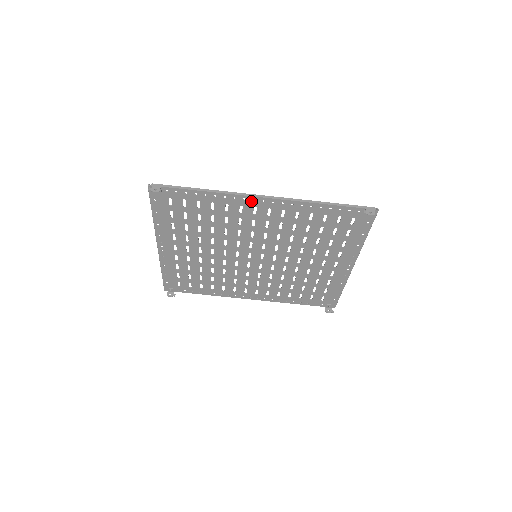
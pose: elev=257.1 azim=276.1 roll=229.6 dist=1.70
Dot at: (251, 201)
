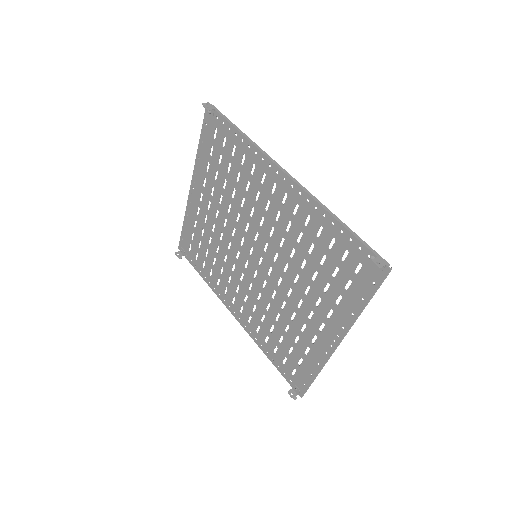
Dot at: (275, 172)
